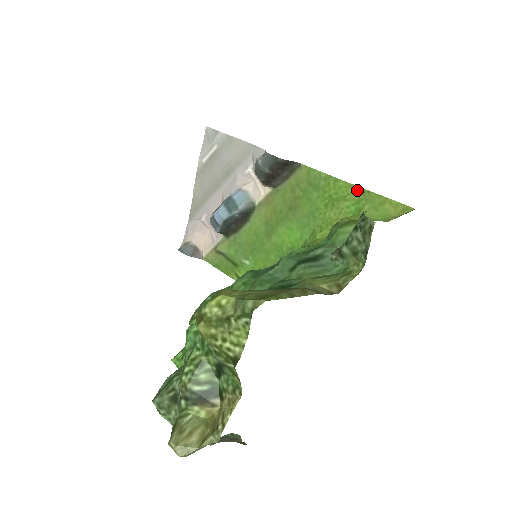
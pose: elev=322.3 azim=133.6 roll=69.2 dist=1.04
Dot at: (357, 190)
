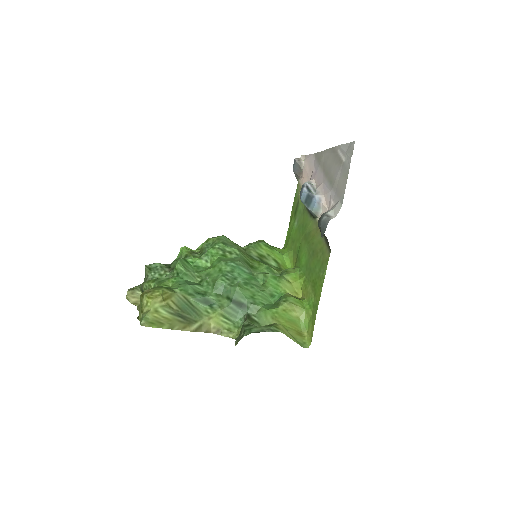
Dot at: (317, 304)
